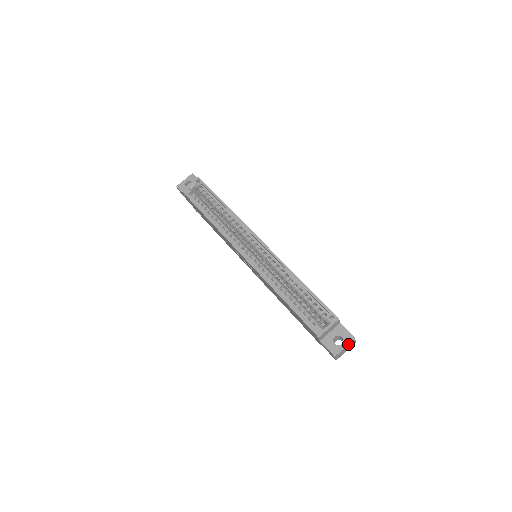
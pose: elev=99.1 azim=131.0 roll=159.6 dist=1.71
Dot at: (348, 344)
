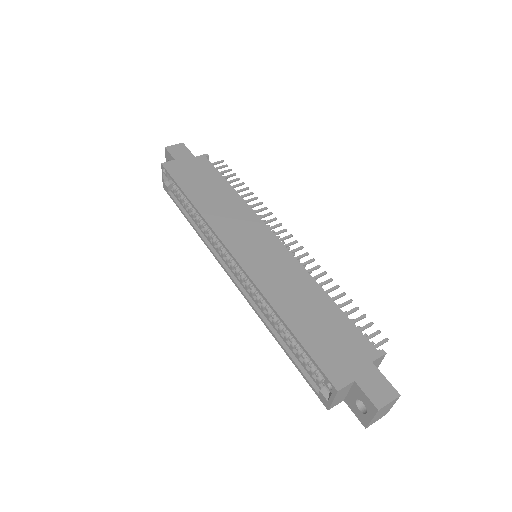
Dot at: (373, 416)
